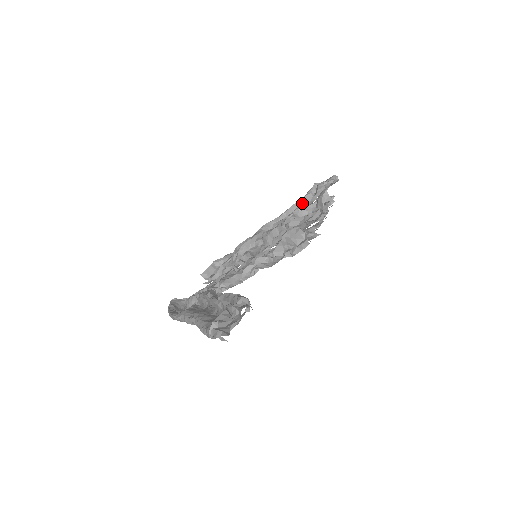
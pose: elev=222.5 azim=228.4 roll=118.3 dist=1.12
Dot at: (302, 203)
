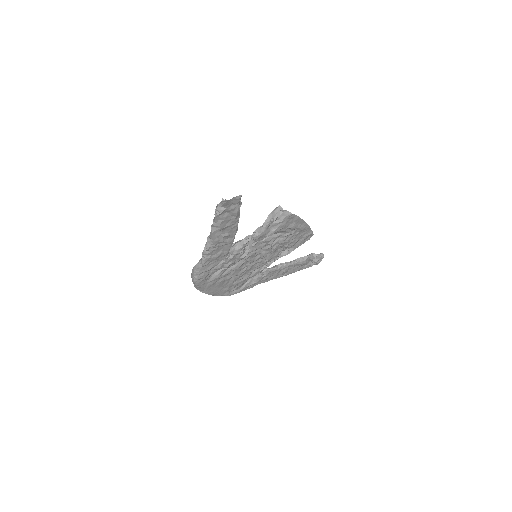
Dot at: occluded
